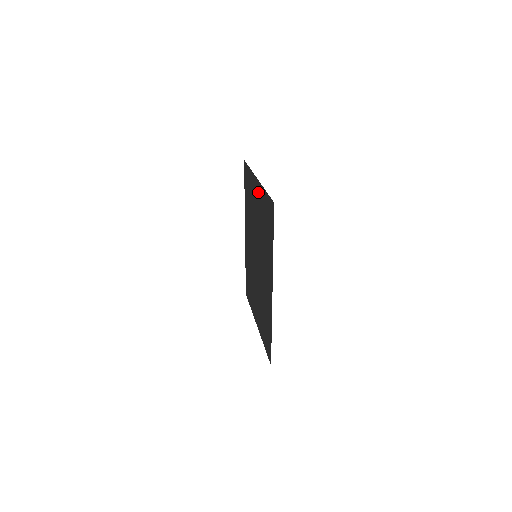
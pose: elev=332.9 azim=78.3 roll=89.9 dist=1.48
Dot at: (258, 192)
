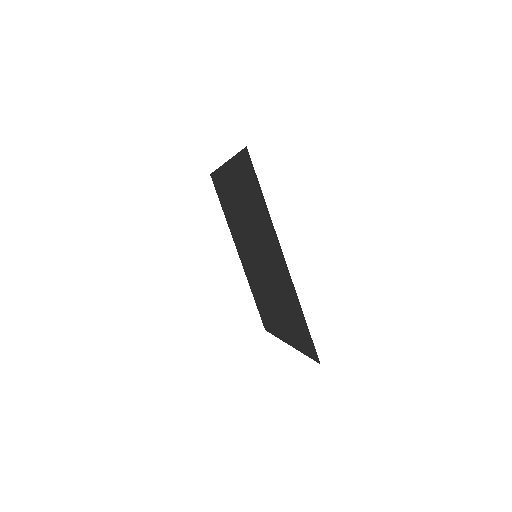
Dot at: (231, 175)
